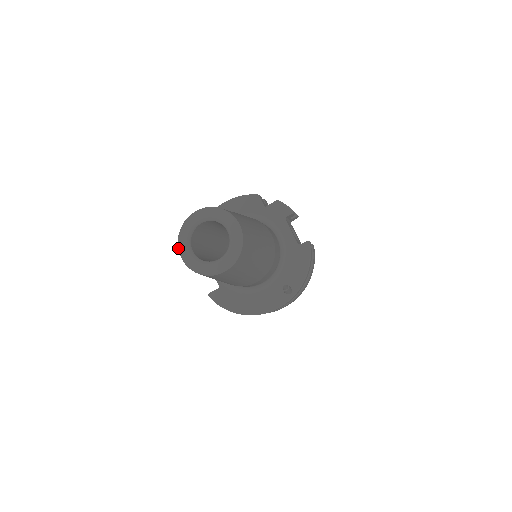
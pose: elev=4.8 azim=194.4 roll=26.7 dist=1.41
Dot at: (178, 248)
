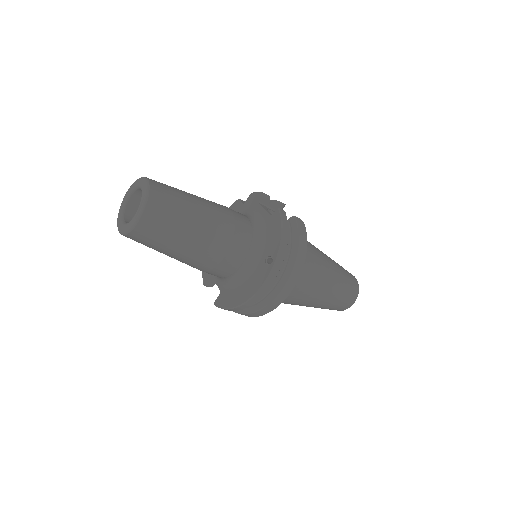
Dot at: (117, 226)
